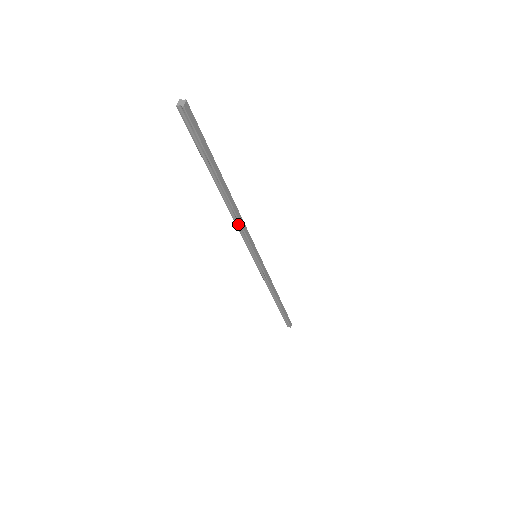
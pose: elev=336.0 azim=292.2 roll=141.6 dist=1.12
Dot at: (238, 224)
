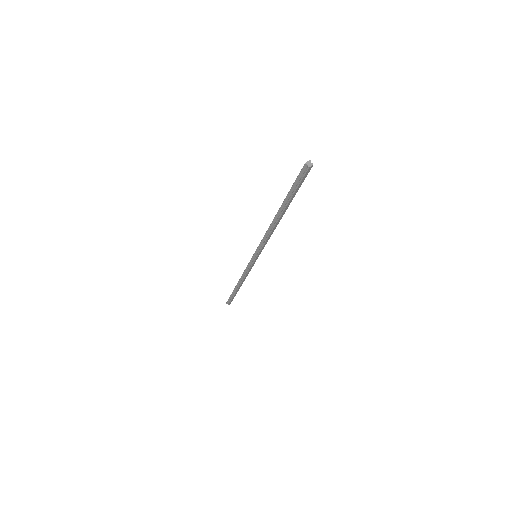
Dot at: (267, 235)
